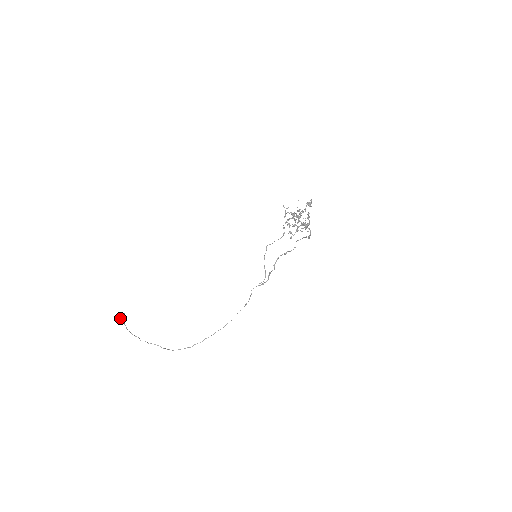
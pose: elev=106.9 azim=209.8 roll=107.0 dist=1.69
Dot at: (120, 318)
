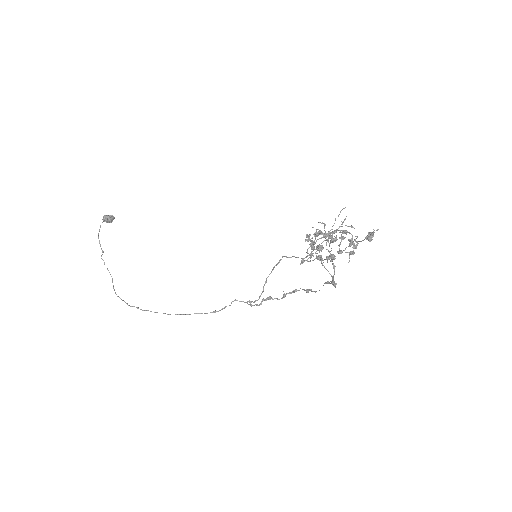
Dot at: (103, 218)
